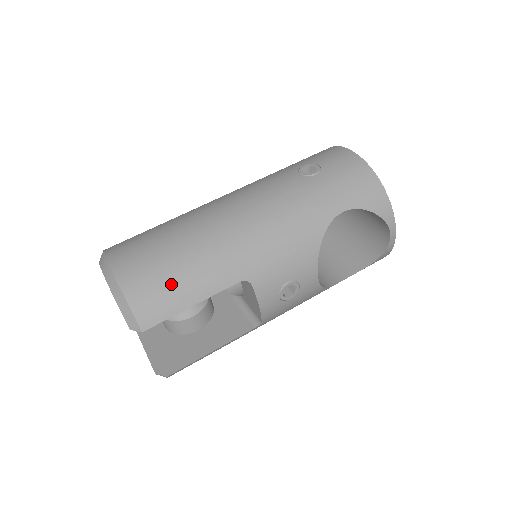
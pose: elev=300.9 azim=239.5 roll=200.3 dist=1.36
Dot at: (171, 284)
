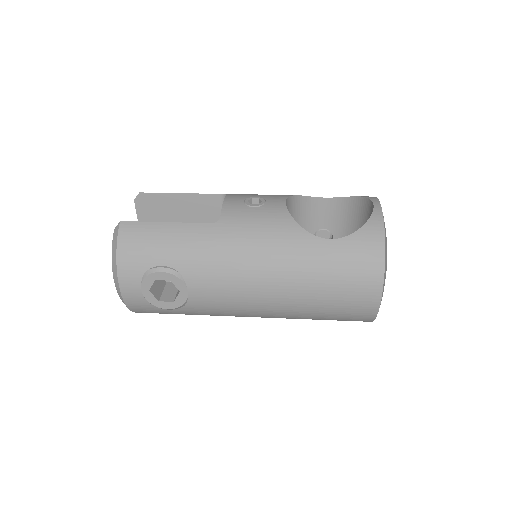
Dot at: occluded
